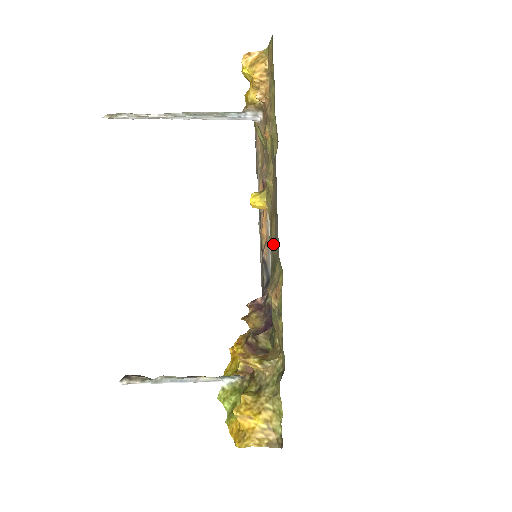
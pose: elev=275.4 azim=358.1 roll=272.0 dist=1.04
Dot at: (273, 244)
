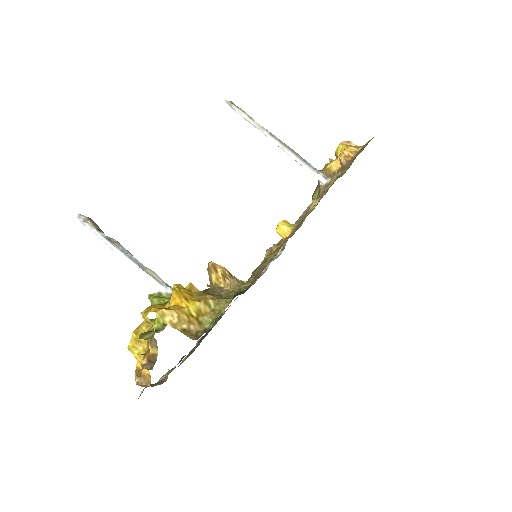
Dot at: occluded
